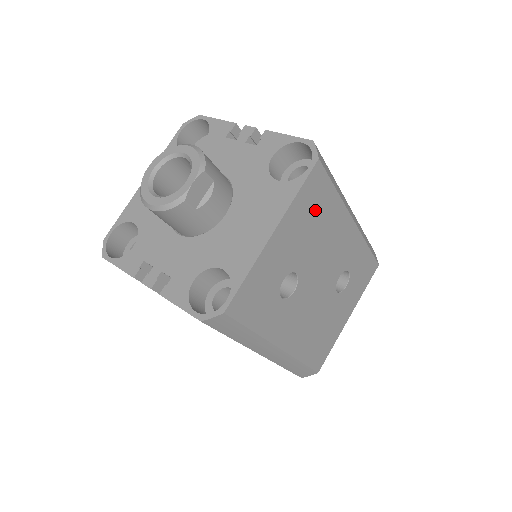
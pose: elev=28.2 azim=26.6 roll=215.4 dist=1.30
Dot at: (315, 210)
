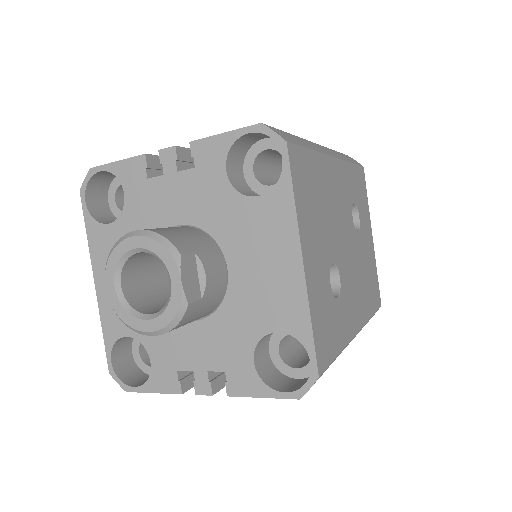
Dot at: (311, 192)
